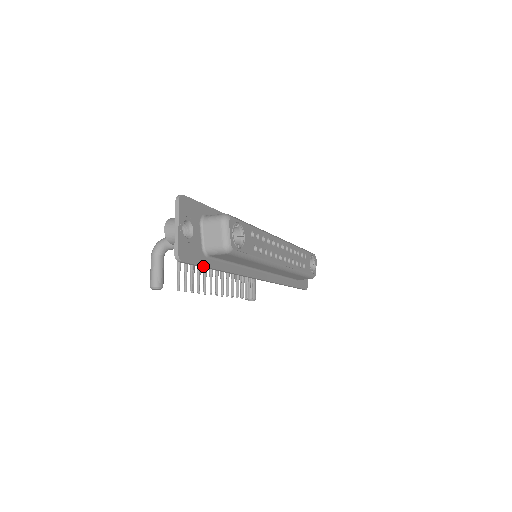
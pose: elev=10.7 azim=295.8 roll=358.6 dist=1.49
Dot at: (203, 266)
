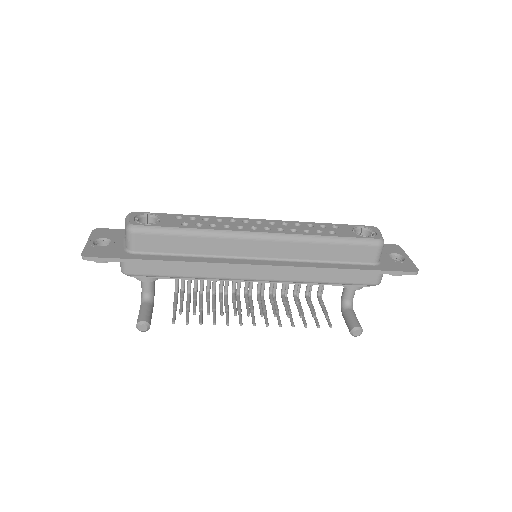
Dot at: (125, 259)
